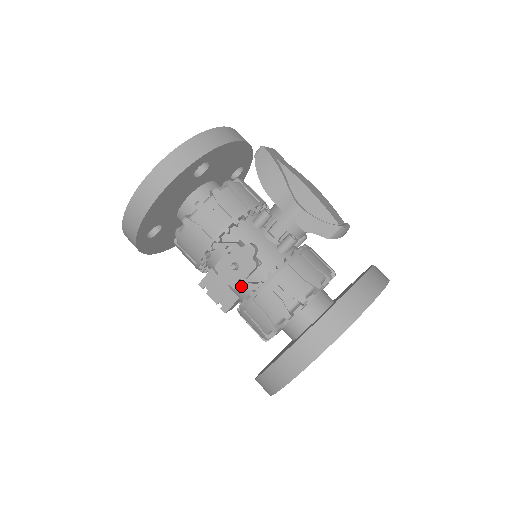
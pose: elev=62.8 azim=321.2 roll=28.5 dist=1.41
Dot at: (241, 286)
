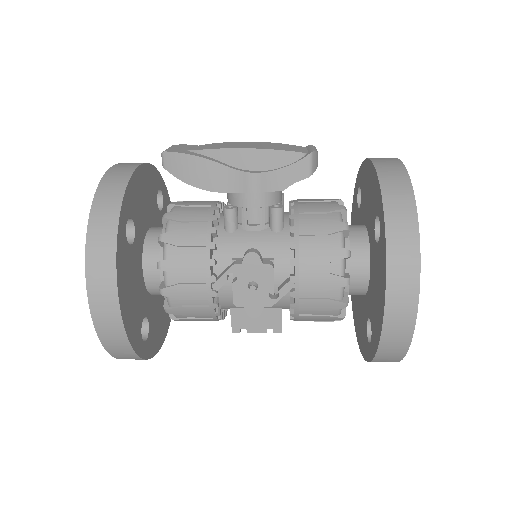
Dot at: (276, 297)
